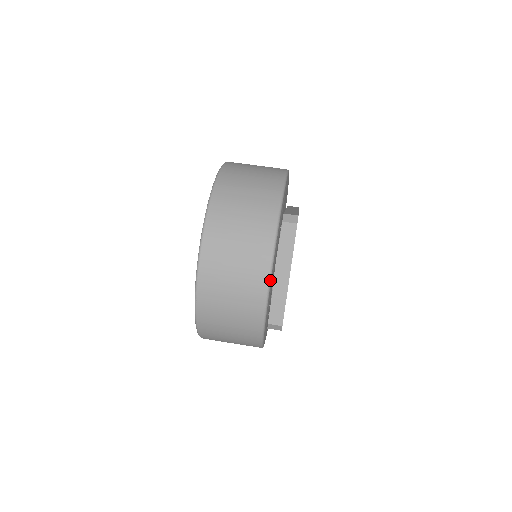
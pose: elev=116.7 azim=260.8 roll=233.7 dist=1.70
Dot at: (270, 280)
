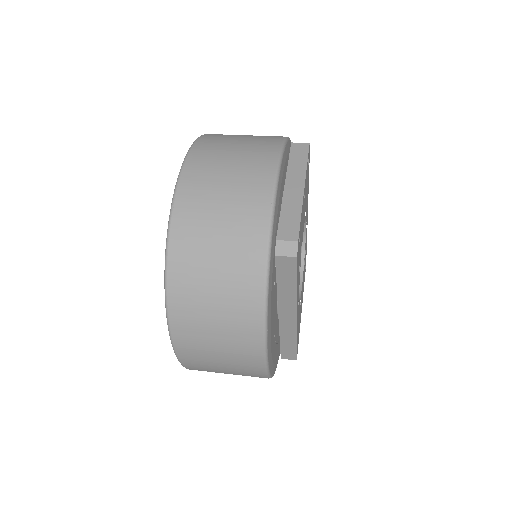
Dot at: (279, 171)
